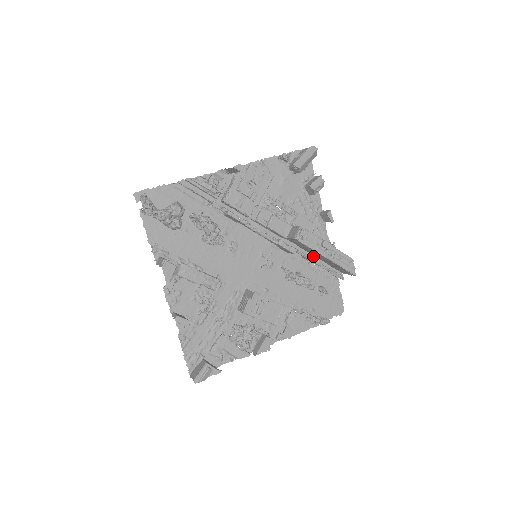
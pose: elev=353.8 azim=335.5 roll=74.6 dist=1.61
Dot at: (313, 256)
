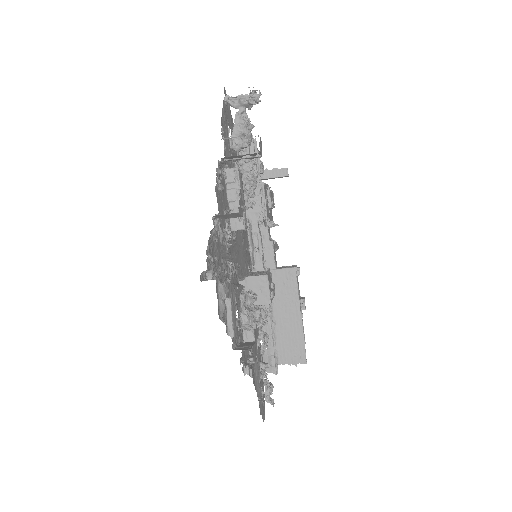
Dot at: (271, 319)
